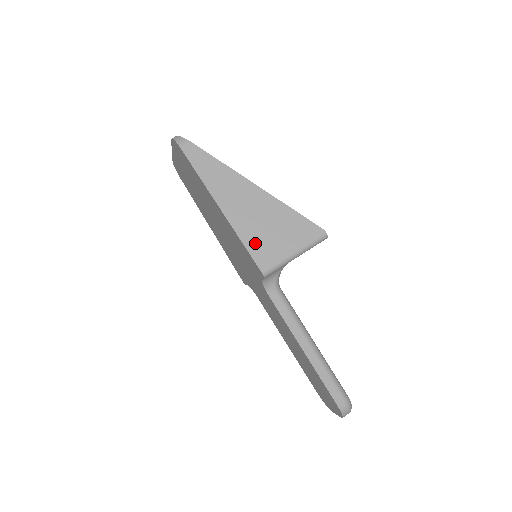
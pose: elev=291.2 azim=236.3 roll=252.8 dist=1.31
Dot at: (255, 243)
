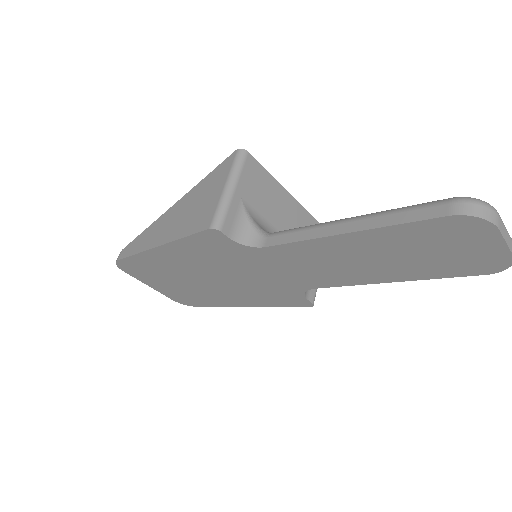
Dot at: (192, 225)
